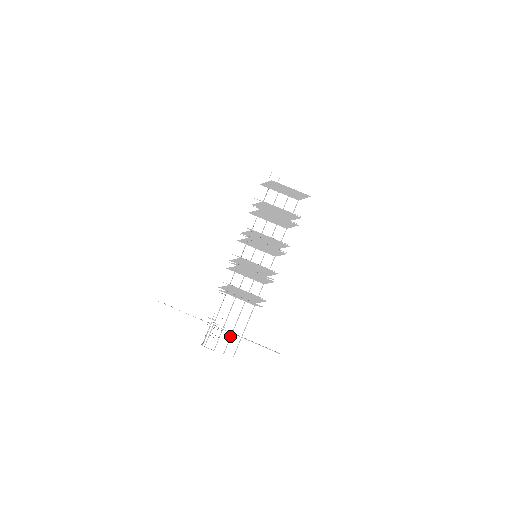
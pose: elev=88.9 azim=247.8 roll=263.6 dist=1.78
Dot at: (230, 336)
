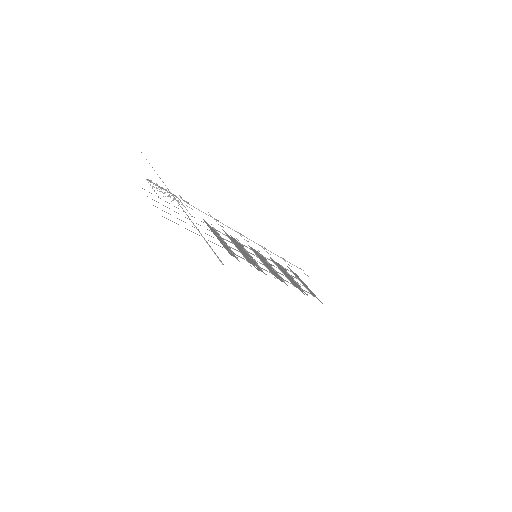
Dot at: occluded
